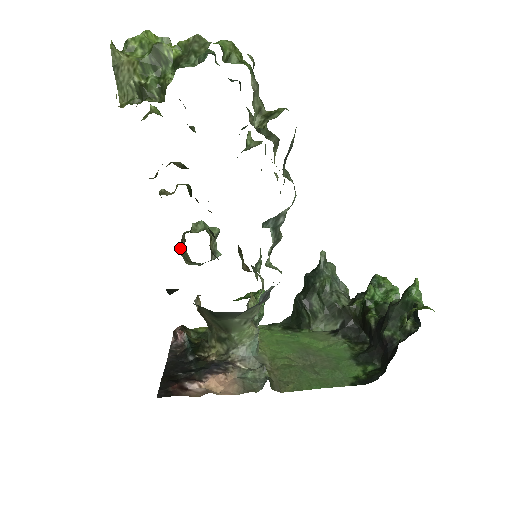
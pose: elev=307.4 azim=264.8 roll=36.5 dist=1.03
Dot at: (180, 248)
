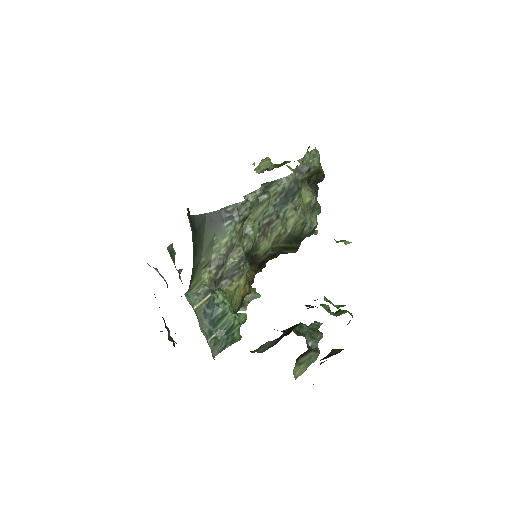
Dot at: occluded
